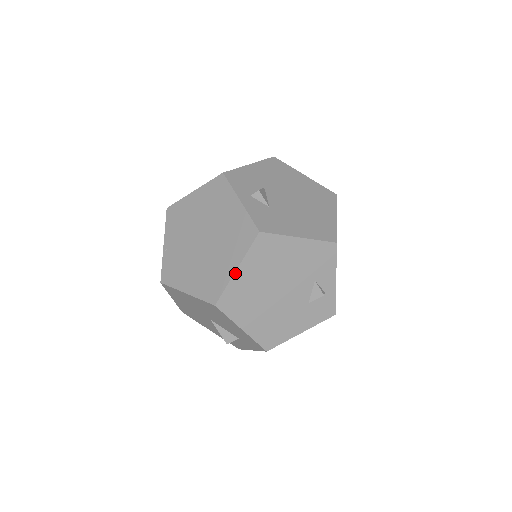
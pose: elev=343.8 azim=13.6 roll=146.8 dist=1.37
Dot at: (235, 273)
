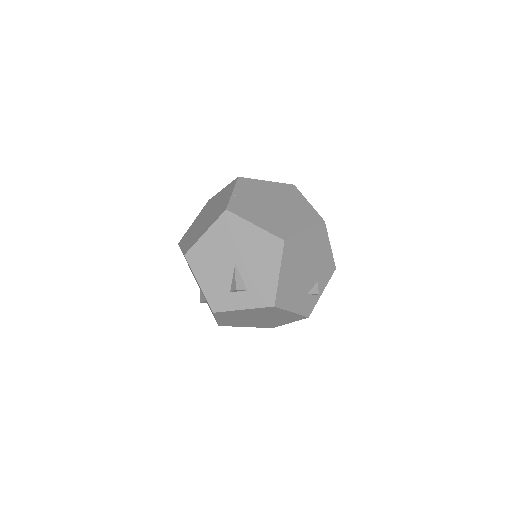
Dot at: (303, 232)
